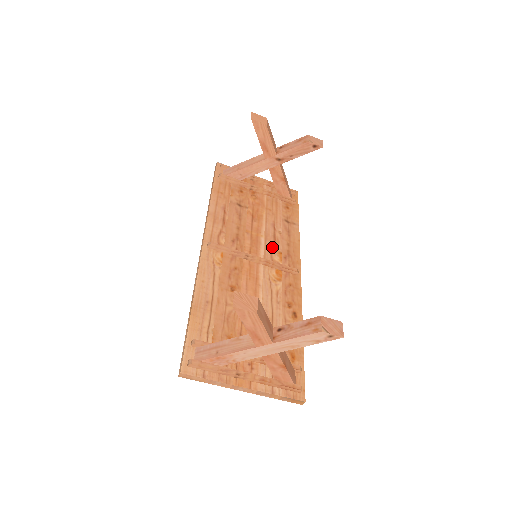
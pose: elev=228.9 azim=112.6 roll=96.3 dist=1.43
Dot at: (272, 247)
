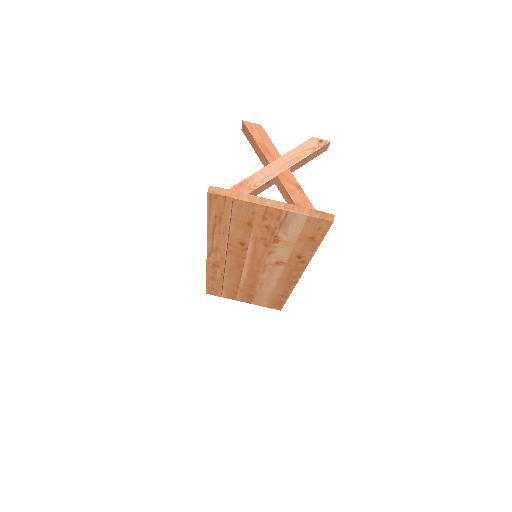
Dot at: occluded
